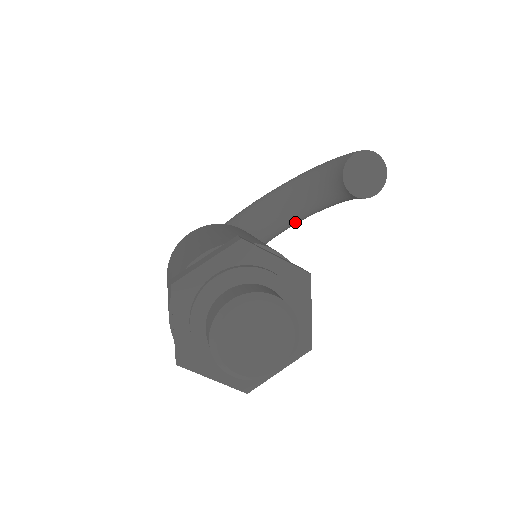
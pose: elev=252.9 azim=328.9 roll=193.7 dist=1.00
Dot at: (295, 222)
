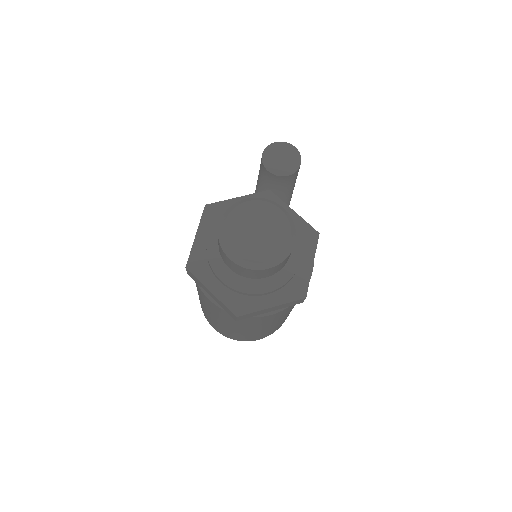
Dot at: occluded
